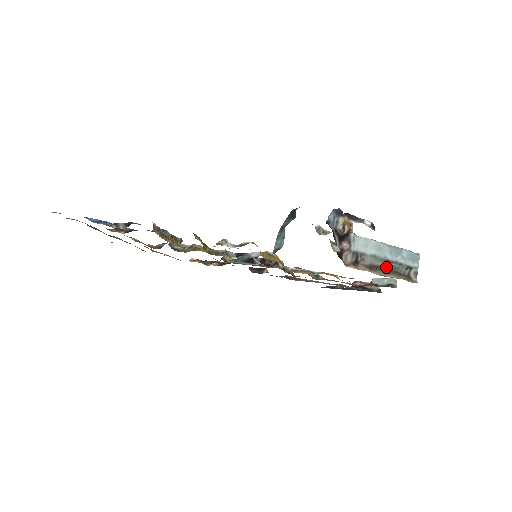
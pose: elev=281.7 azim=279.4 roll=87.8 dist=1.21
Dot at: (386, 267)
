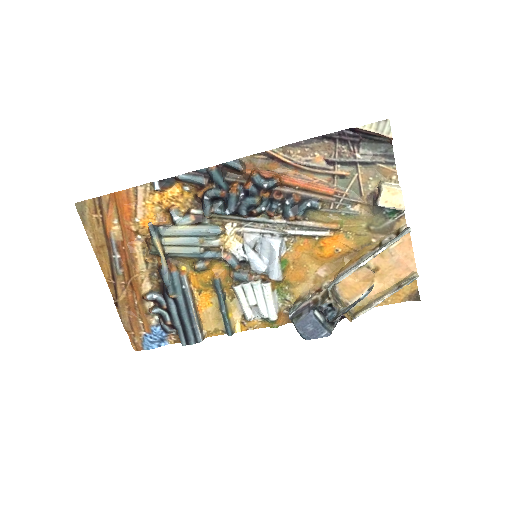
Dot at: occluded
